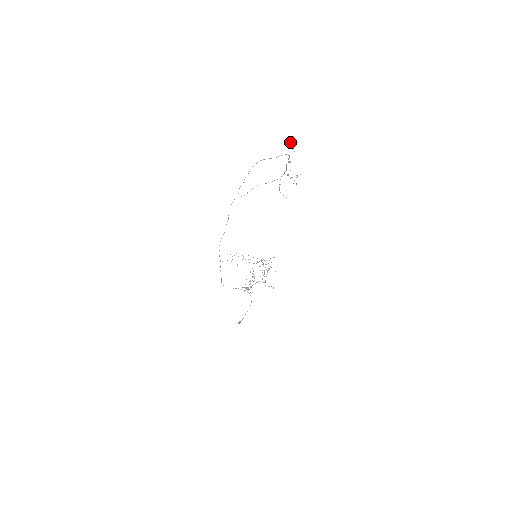
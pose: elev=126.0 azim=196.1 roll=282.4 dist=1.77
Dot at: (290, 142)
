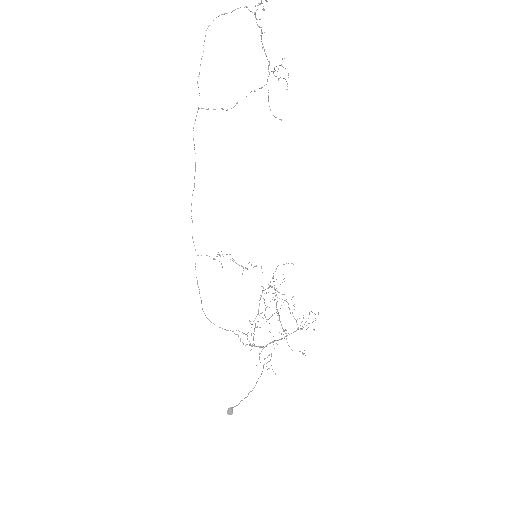
Dot at: (259, 3)
